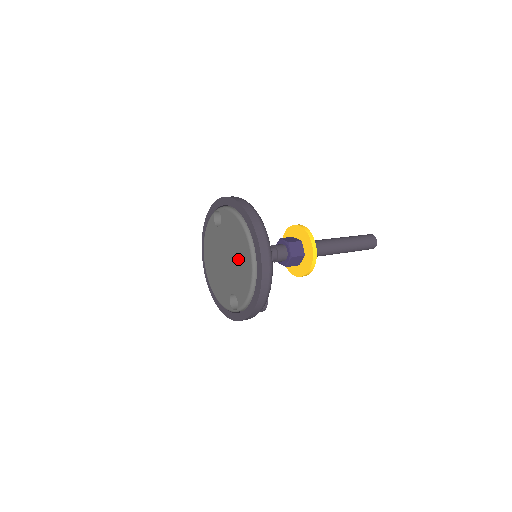
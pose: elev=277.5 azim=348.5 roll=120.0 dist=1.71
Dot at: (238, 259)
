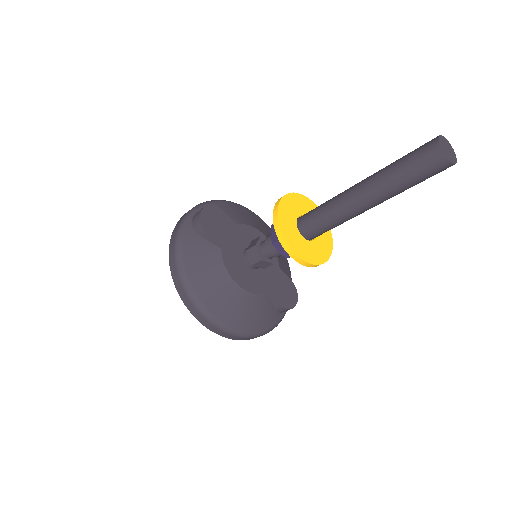
Dot at: occluded
